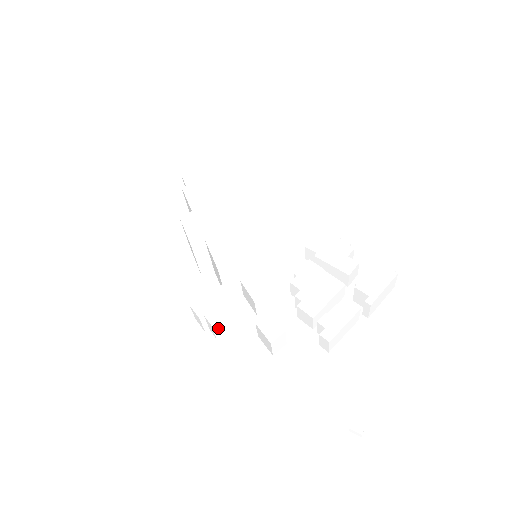
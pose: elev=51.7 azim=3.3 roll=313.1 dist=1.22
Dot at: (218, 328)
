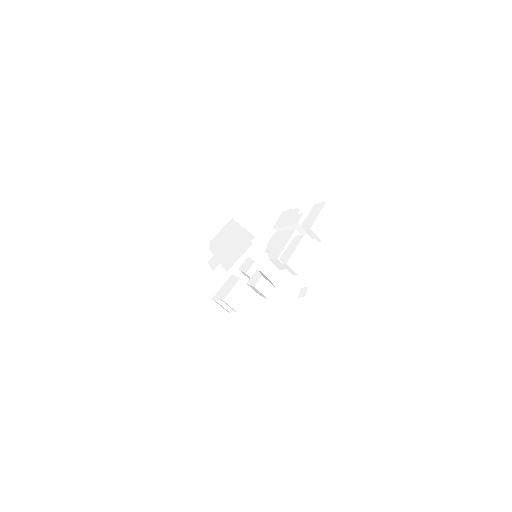
Dot at: (232, 303)
